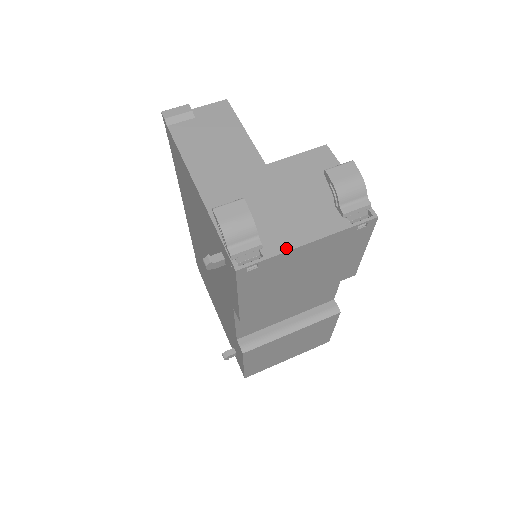
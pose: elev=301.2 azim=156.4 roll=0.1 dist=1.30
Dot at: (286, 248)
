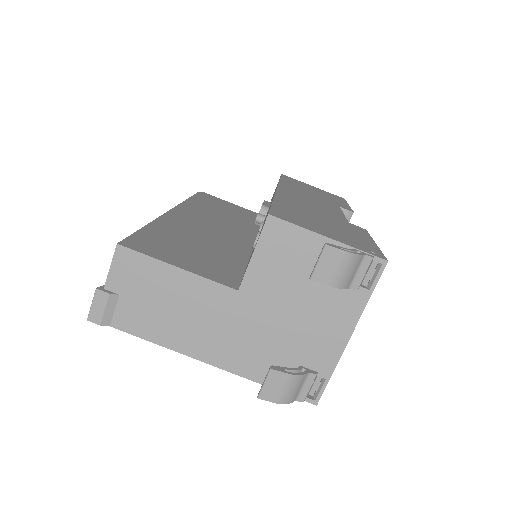
Dot at: (336, 358)
